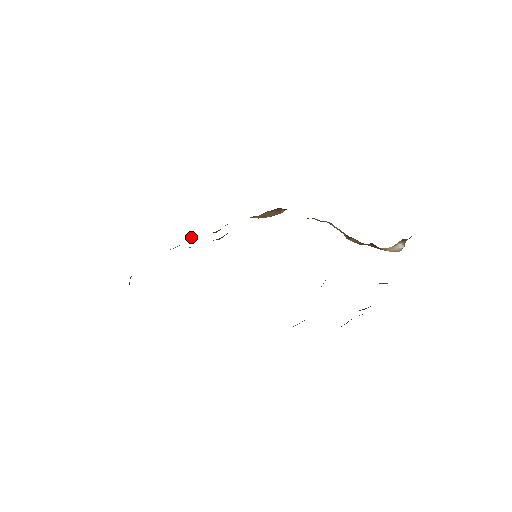
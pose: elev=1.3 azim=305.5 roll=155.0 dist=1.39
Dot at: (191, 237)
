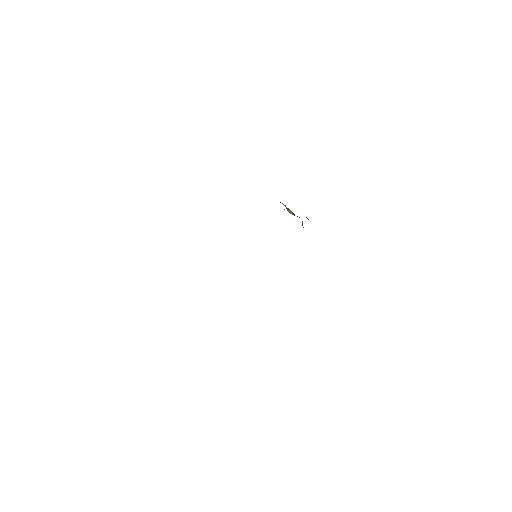
Dot at: occluded
